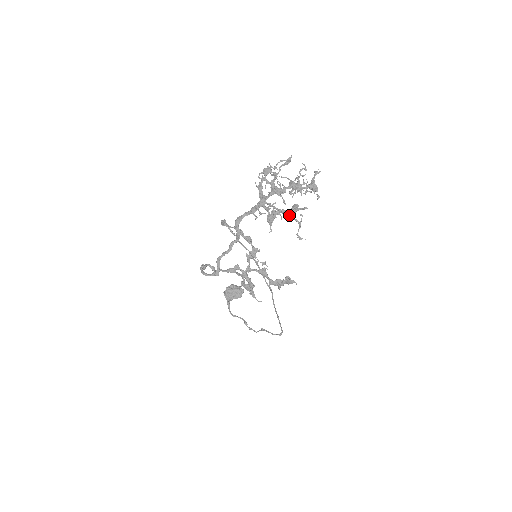
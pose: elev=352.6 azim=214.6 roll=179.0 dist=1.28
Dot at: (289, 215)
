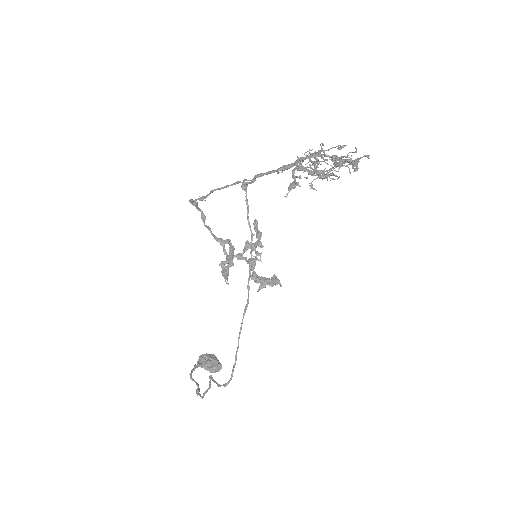
Dot at: occluded
